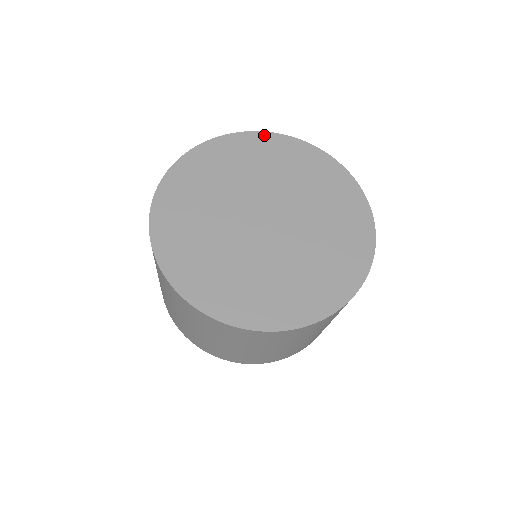
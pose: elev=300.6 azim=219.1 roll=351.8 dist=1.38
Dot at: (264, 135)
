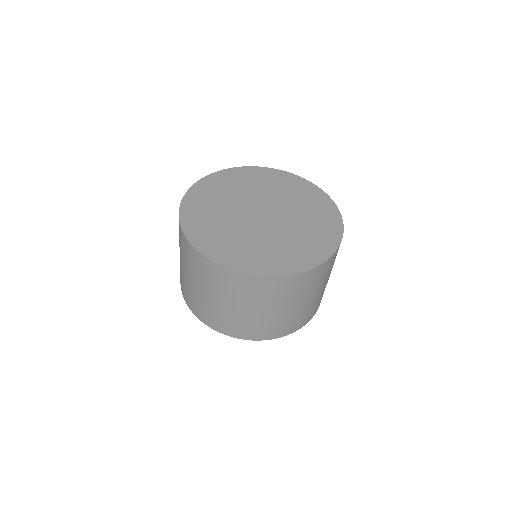
Dot at: (290, 174)
